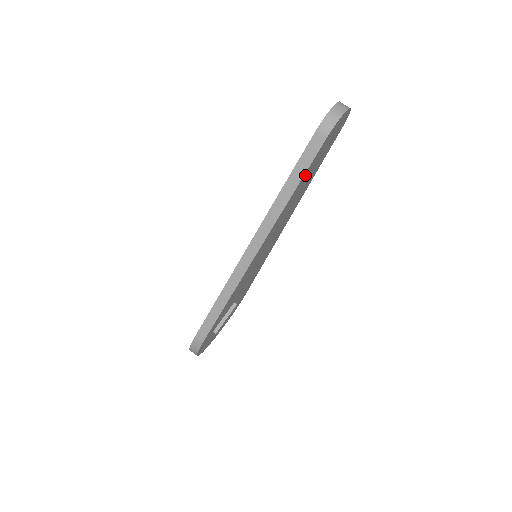
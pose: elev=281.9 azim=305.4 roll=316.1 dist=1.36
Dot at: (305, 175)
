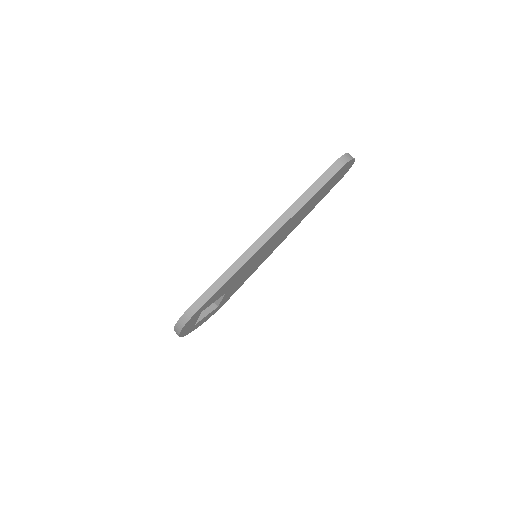
Dot at: (318, 192)
